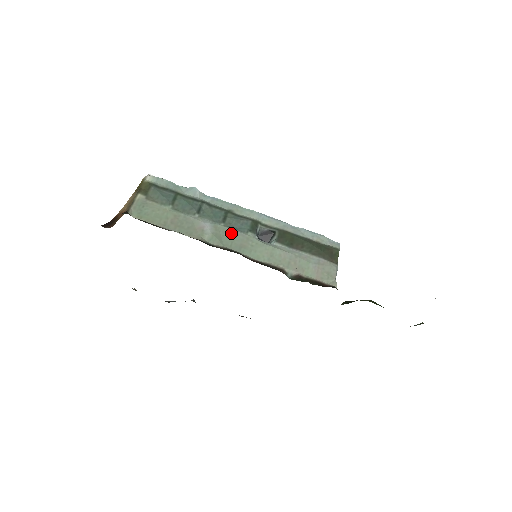
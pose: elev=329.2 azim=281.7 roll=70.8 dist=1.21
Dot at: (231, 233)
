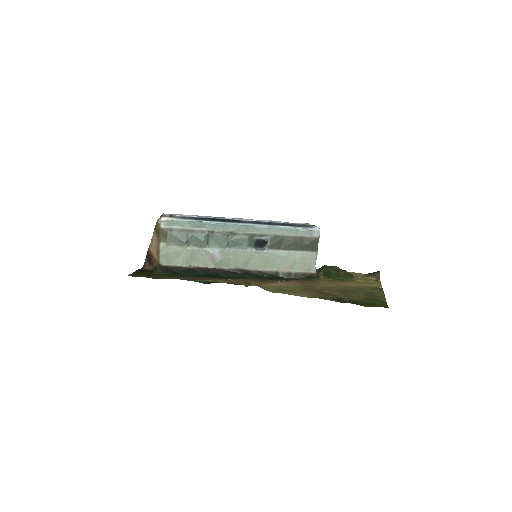
Dot at: (235, 254)
